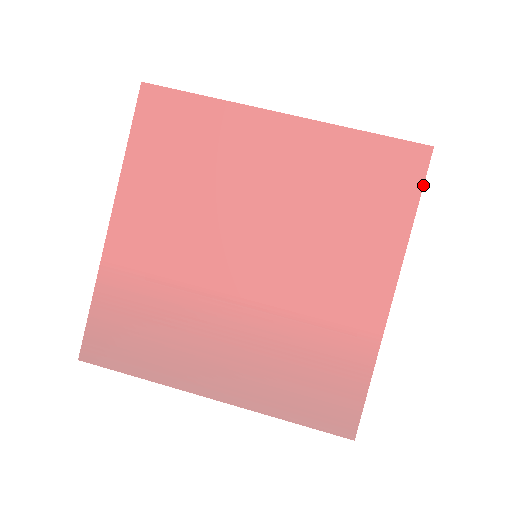
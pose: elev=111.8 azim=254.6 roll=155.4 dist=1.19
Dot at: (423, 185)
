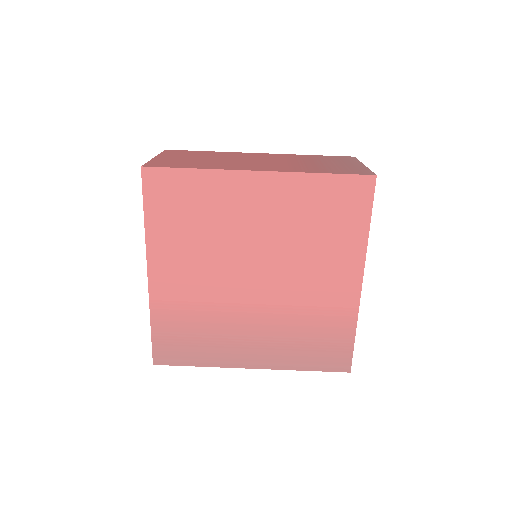
Dot at: (372, 204)
